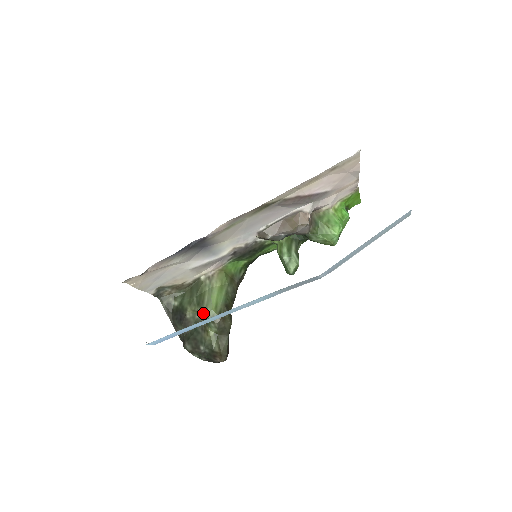
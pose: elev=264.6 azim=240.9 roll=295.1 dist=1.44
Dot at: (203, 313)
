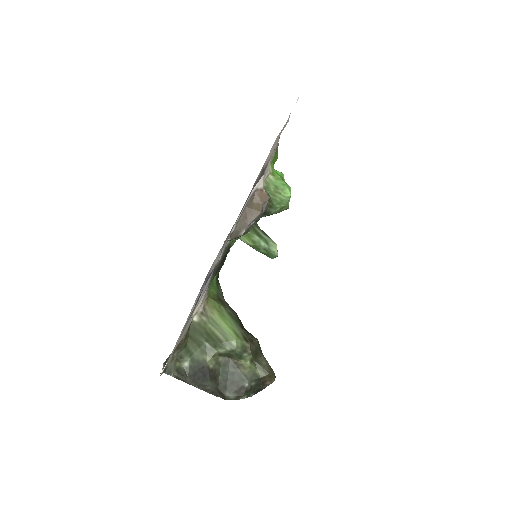
Dot at: (229, 350)
